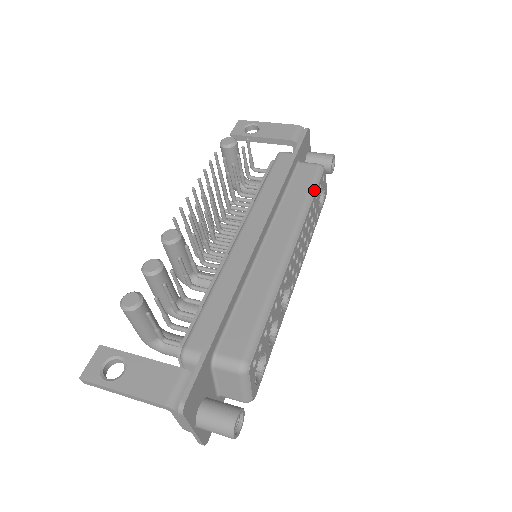
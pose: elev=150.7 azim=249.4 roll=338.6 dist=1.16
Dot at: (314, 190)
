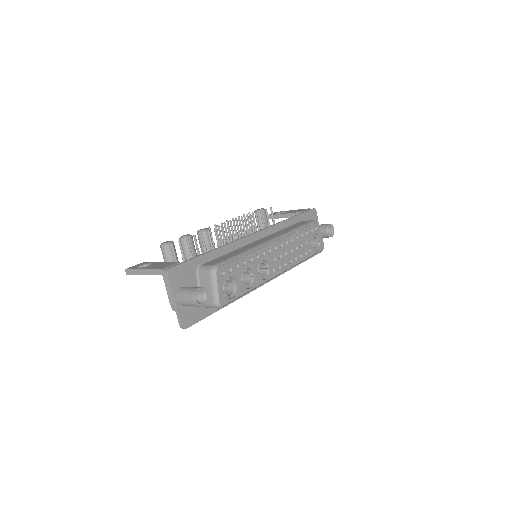
Dot at: (303, 227)
